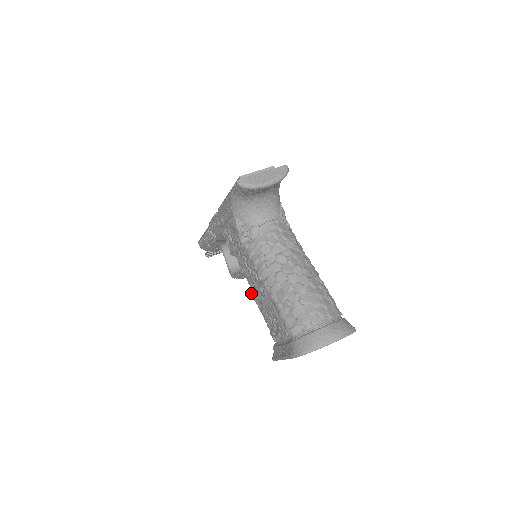
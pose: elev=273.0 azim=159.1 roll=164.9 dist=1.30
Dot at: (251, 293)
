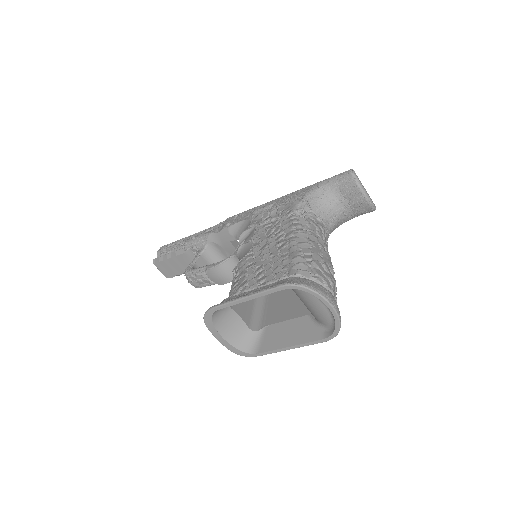
Dot at: (246, 255)
